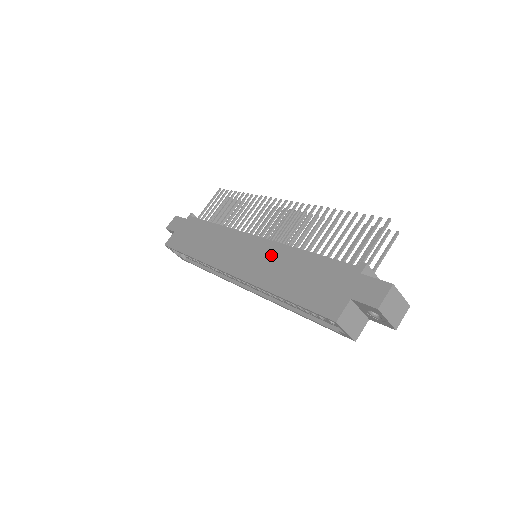
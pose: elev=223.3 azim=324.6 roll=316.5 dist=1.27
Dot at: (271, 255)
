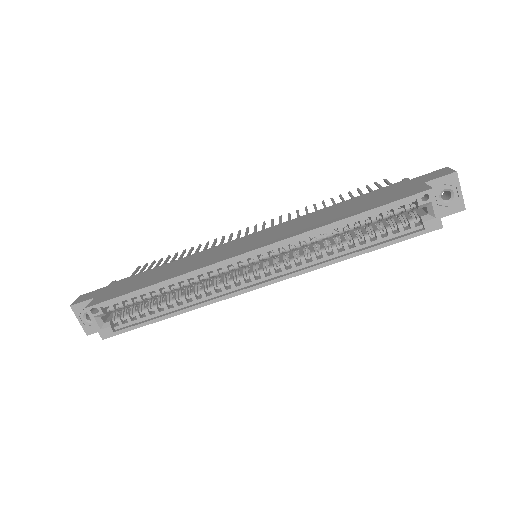
Dot at: (293, 223)
